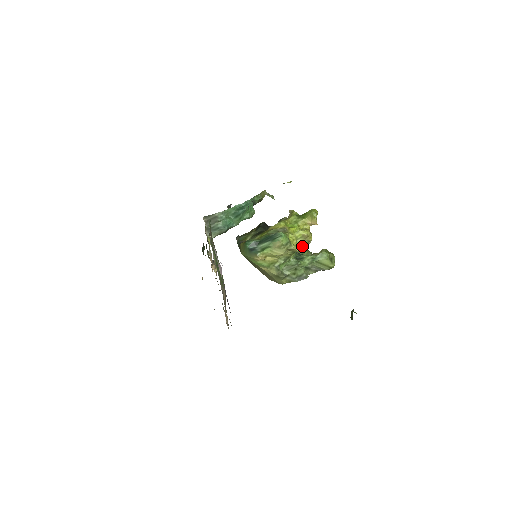
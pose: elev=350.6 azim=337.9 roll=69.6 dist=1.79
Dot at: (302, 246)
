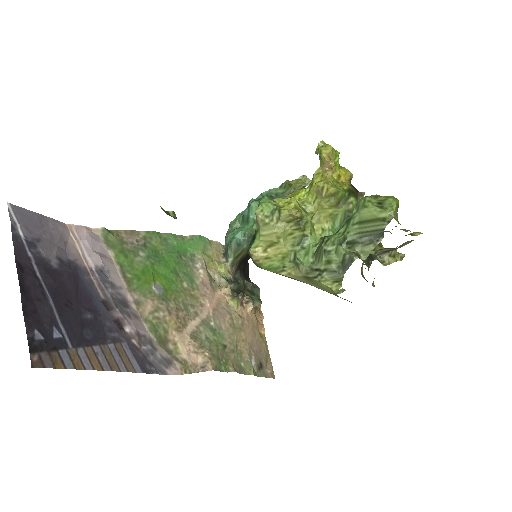
Dot at: (340, 214)
